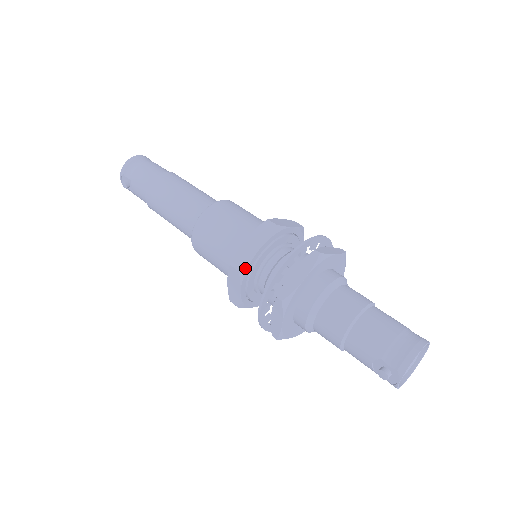
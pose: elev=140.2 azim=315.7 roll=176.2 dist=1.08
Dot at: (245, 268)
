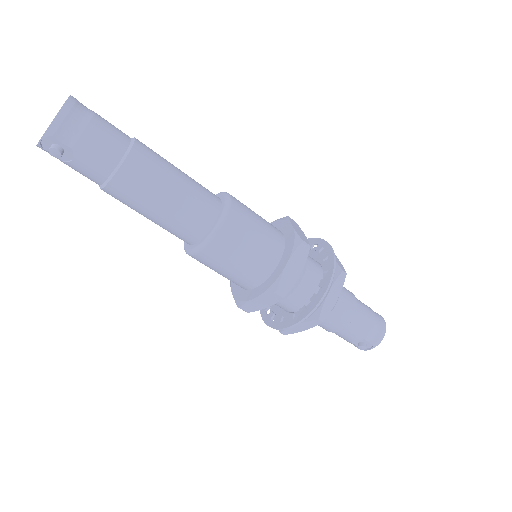
Dot at: occluded
